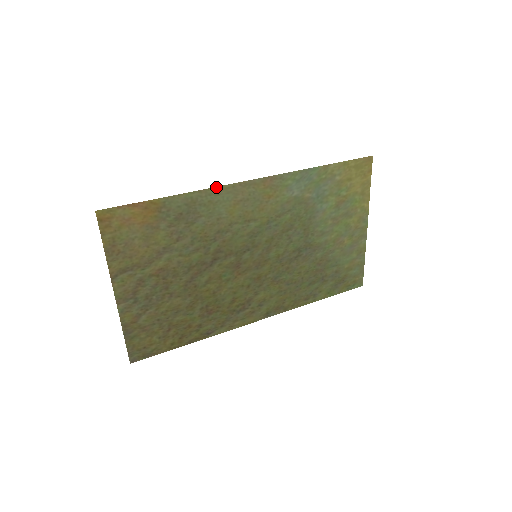
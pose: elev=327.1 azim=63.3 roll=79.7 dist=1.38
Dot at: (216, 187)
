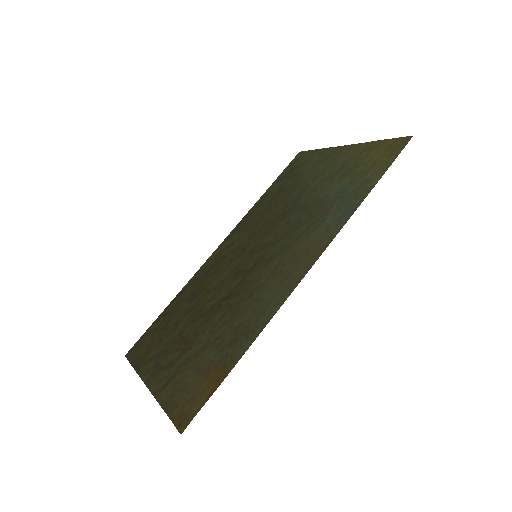
Dot at: (279, 308)
